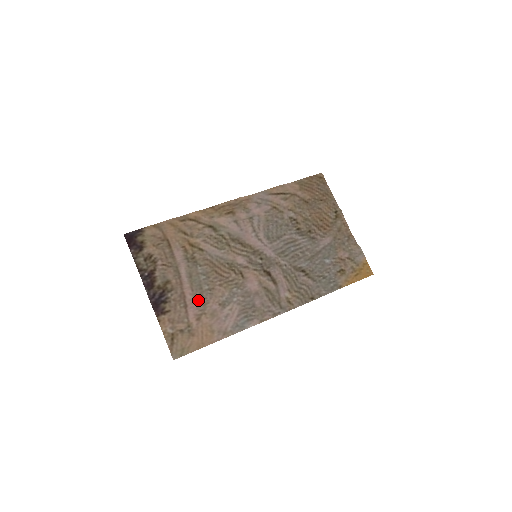
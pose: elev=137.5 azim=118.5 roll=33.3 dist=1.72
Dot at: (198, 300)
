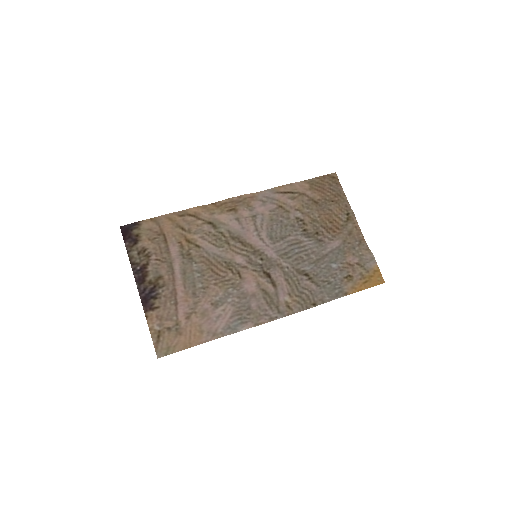
Dot at: (190, 298)
